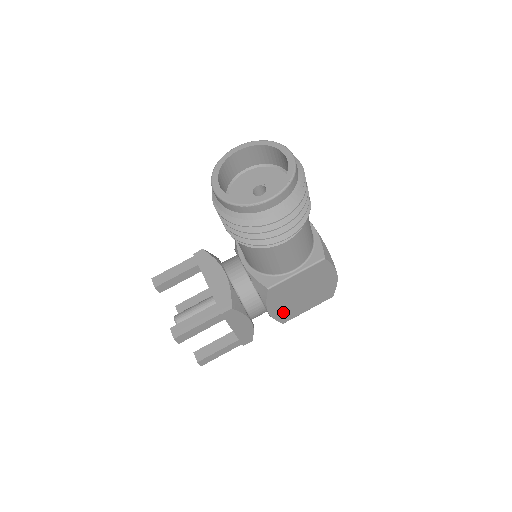
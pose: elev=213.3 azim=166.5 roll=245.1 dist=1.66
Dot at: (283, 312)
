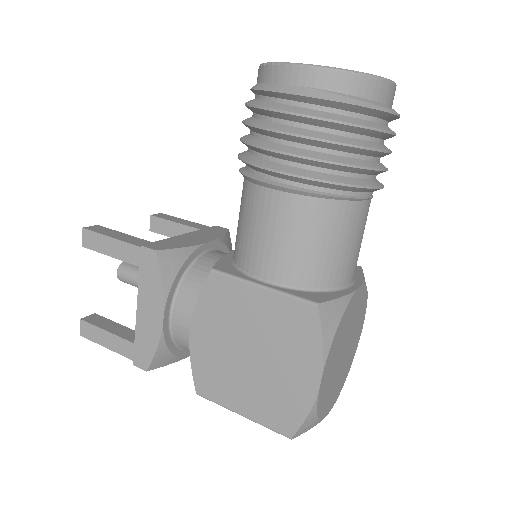
Dot at: (208, 362)
